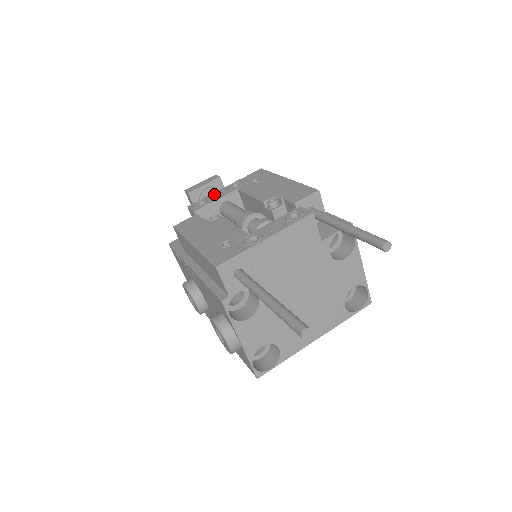
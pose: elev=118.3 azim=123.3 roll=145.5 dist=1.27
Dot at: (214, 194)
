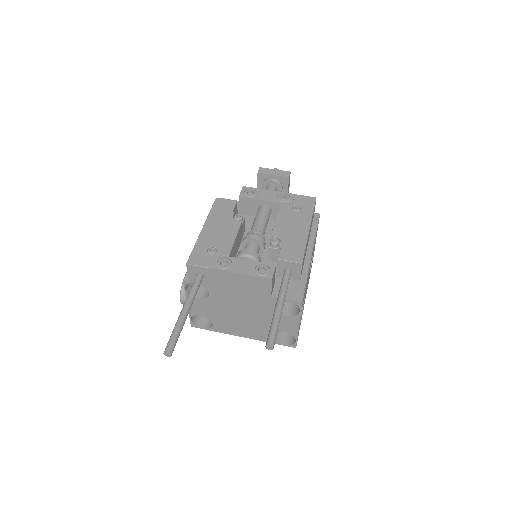
Dot at: (266, 192)
